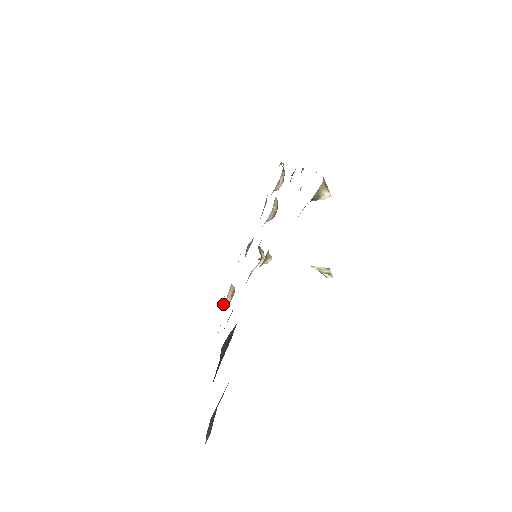
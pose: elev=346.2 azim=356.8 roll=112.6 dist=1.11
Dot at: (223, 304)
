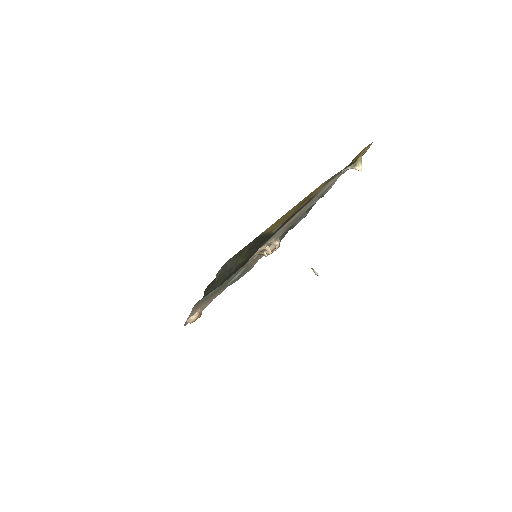
Dot at: (188, 318)
